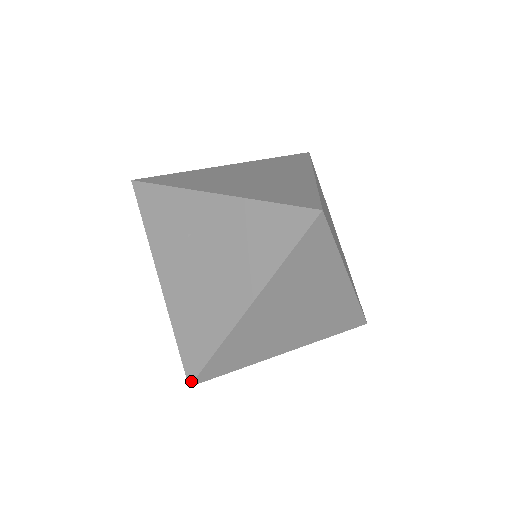
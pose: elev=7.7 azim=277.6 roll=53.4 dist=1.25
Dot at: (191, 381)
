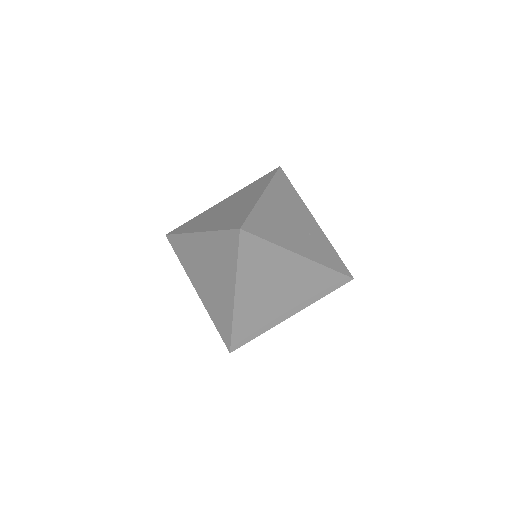
Dot at: occluded
